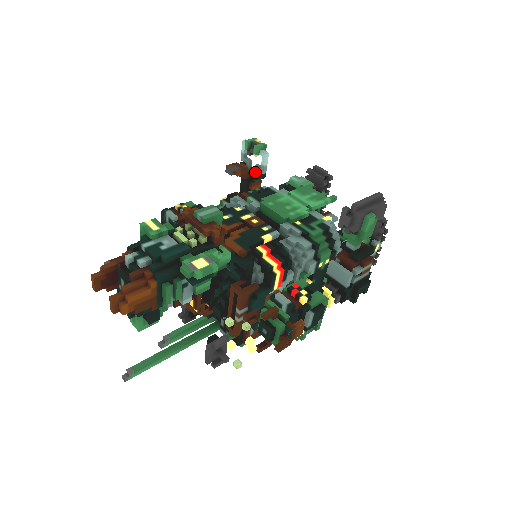
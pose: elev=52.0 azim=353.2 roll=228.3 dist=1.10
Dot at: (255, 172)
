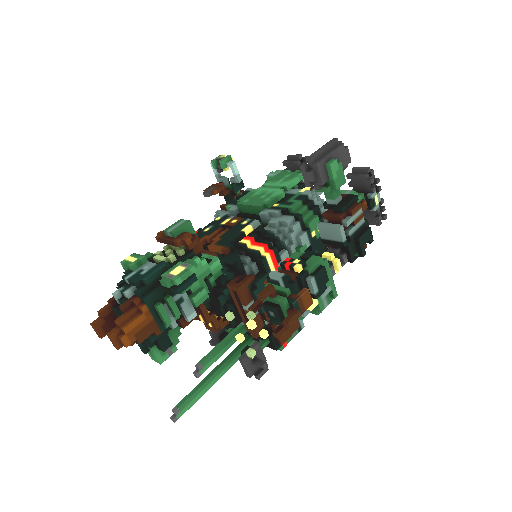
Dot at: (231, 185)
